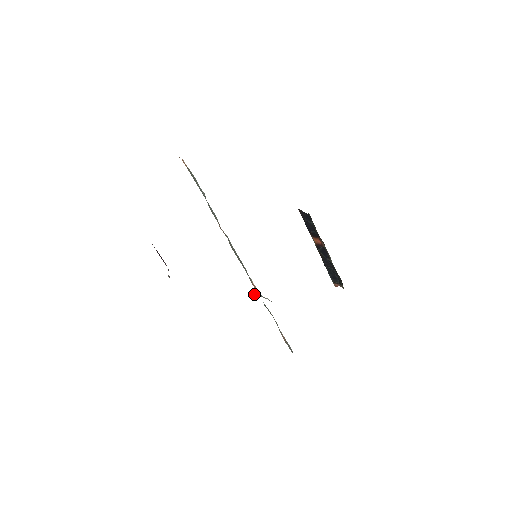
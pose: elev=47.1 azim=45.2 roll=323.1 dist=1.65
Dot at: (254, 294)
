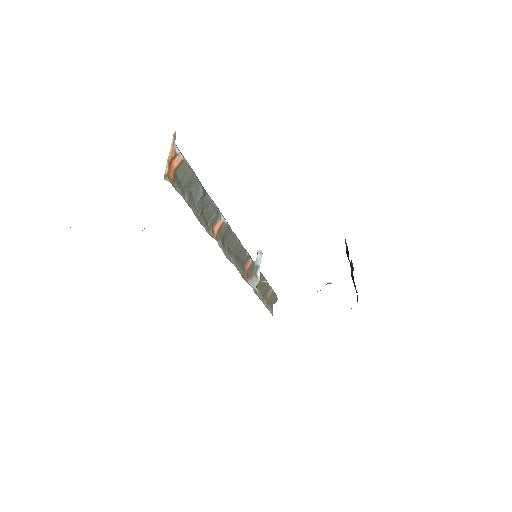
Dot at: (257, 252)
